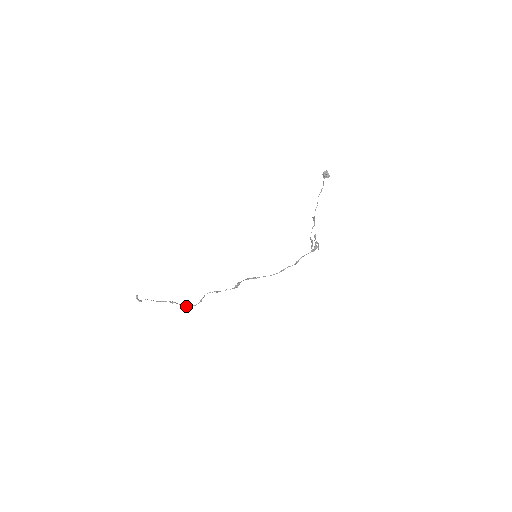
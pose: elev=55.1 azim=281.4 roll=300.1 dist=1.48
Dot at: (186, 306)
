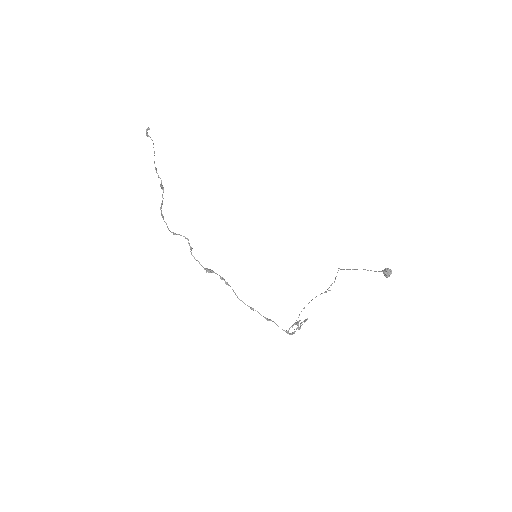
Dot at: (162, 215)
